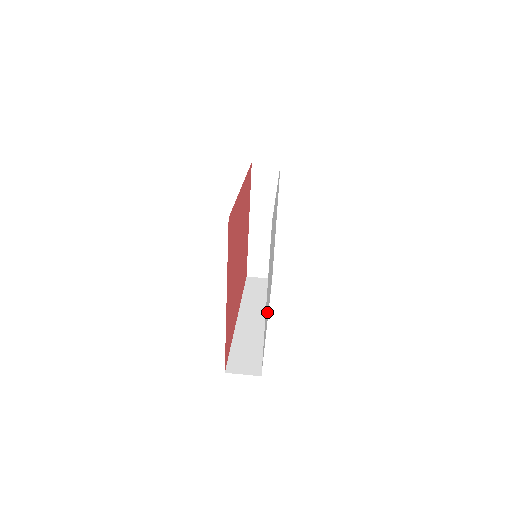
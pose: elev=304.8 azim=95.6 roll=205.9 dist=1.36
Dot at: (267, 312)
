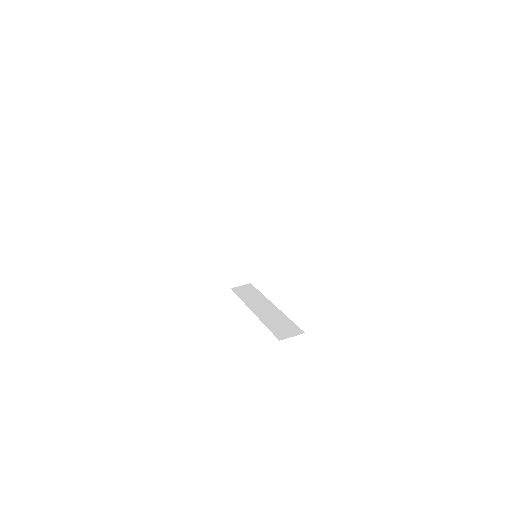
Dot at: occluded
